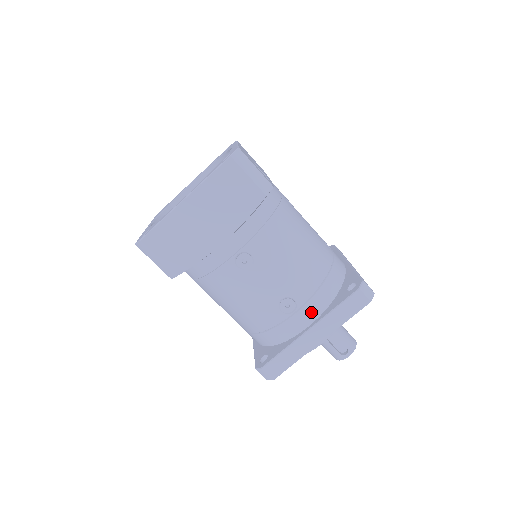
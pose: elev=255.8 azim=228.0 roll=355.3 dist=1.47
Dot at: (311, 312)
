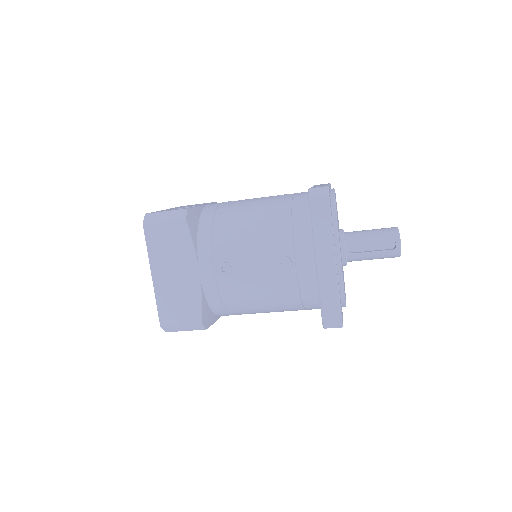
Dot at: (304, 250)
